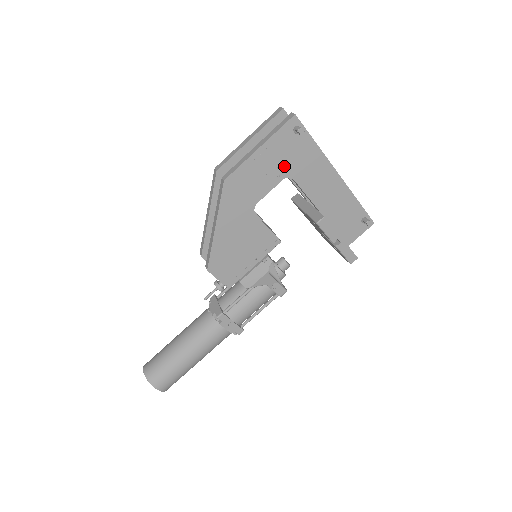
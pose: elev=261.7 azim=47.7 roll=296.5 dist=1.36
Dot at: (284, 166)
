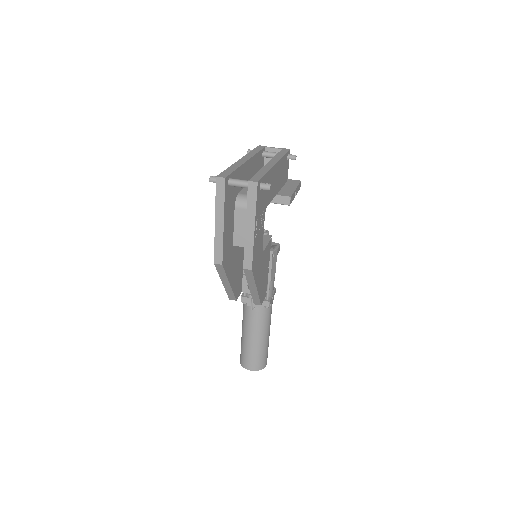
Dot at: (263, 211)
